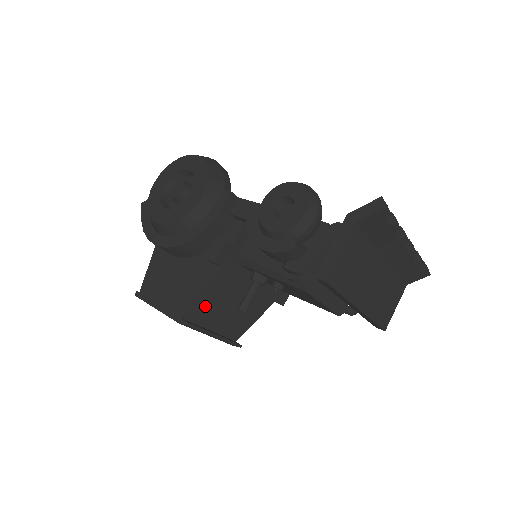
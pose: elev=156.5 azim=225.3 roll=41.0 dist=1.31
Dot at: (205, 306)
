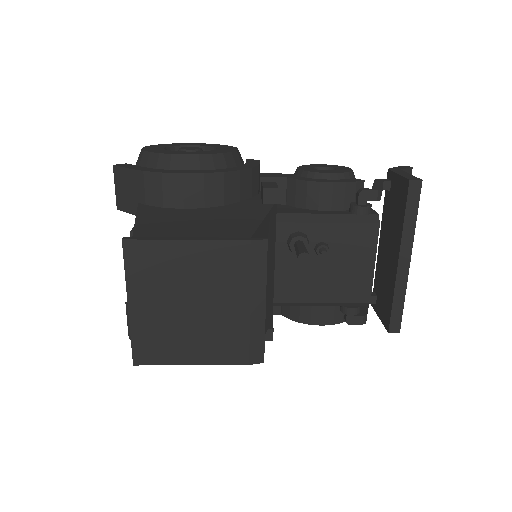
Dot at: occluded
